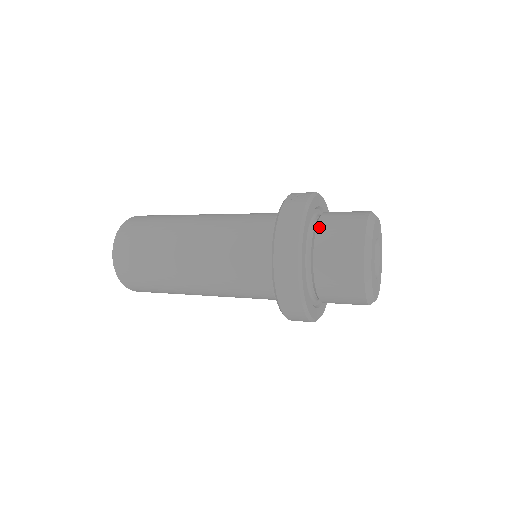
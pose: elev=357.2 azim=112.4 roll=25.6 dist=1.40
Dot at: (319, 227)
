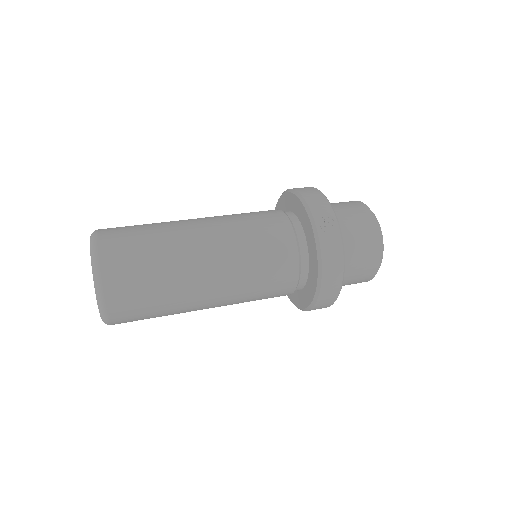
Dot at: (344, 249)
